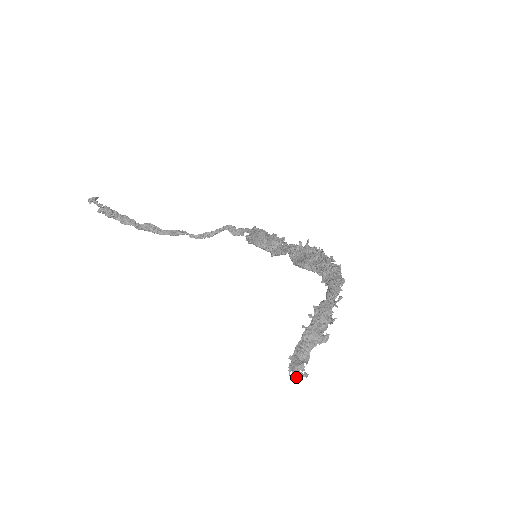
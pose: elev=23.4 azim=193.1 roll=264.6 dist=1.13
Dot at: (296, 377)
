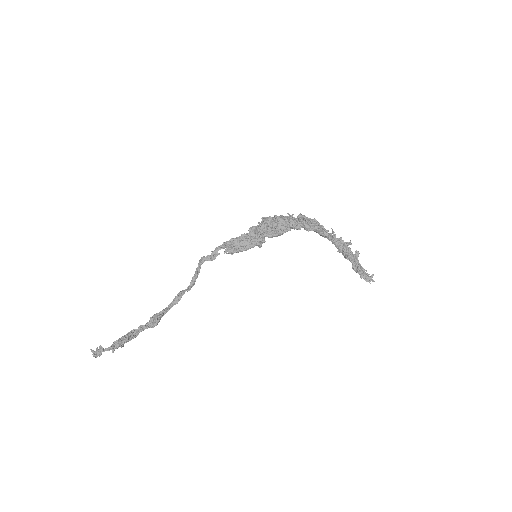
Dot at: occluded
